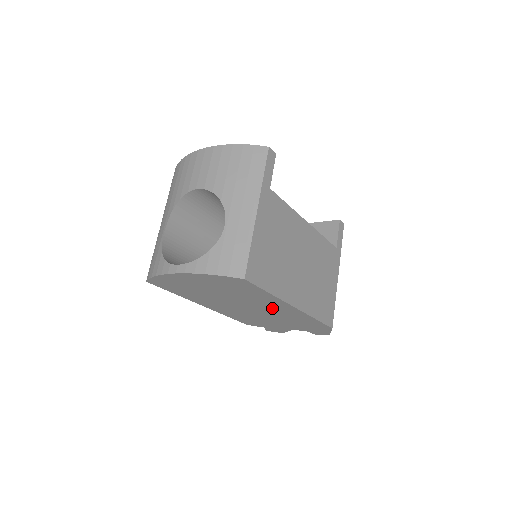
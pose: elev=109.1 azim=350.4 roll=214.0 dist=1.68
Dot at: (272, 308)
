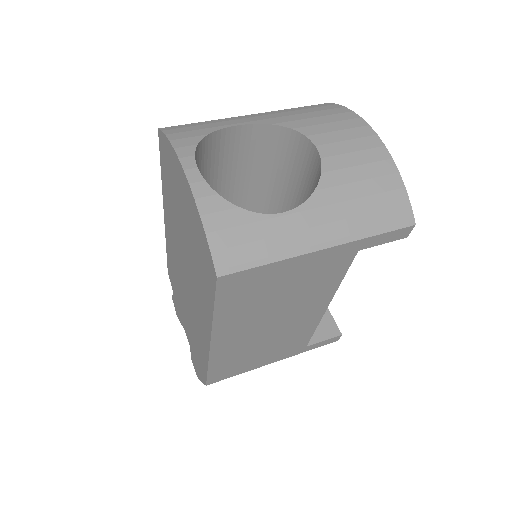
Dot at: (197, 310)
